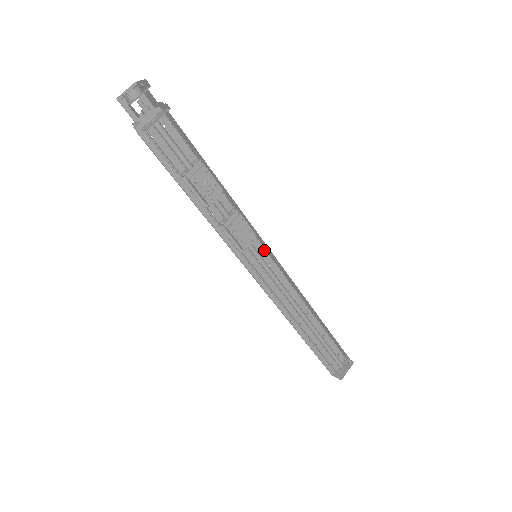
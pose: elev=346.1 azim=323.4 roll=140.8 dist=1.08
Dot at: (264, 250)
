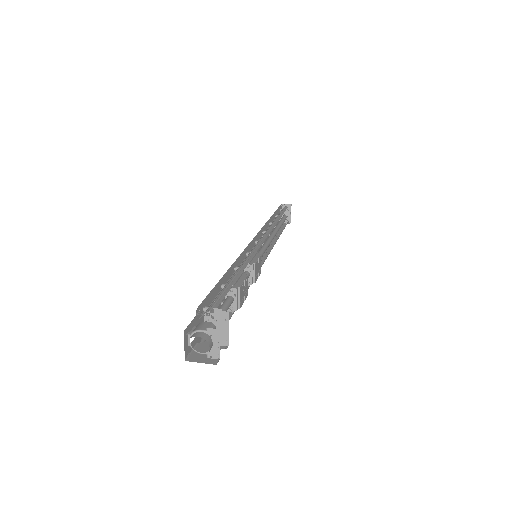
Dot at: (251, 241)
